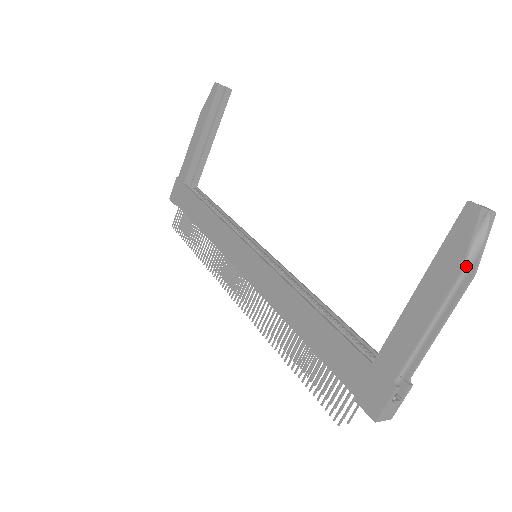
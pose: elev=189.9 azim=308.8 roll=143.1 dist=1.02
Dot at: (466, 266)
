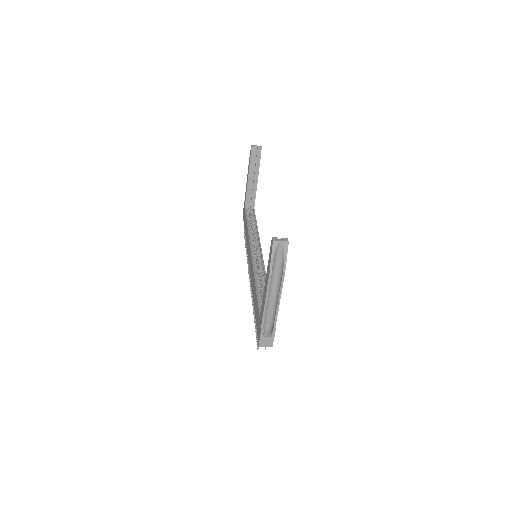
Dot at: (281, 269)
